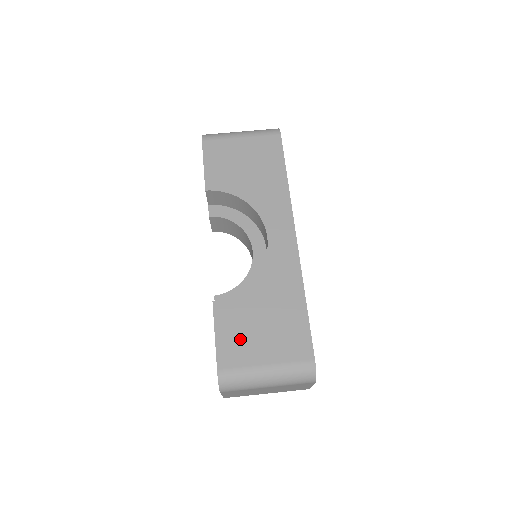
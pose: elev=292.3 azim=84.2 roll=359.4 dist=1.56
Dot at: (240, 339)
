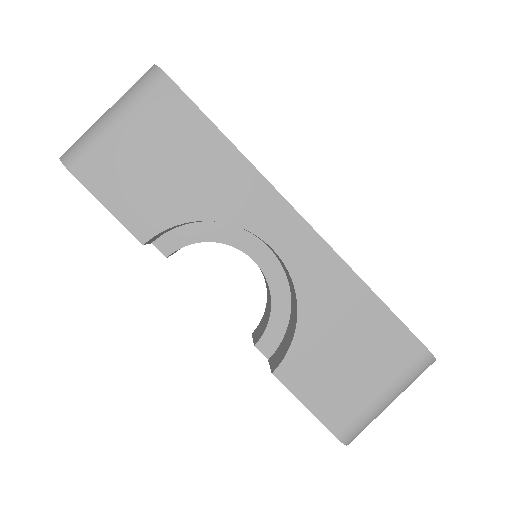
Dot at: (335, 389)
